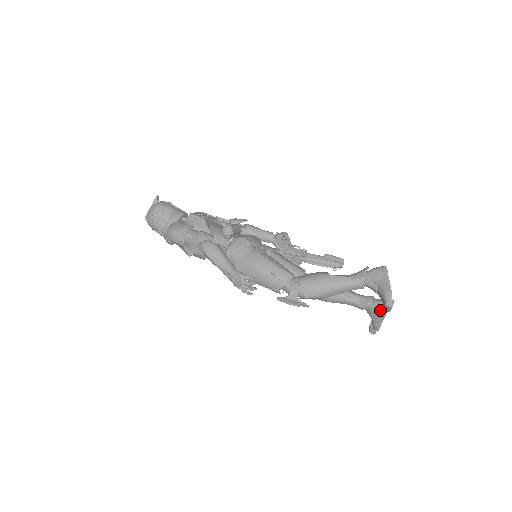
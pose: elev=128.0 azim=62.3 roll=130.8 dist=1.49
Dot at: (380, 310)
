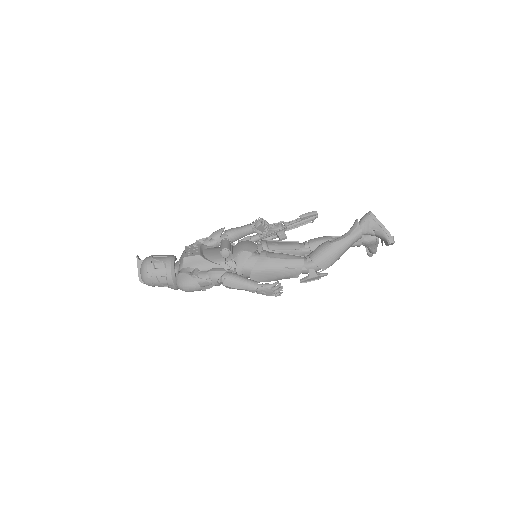
Dot at: (374, 240)
